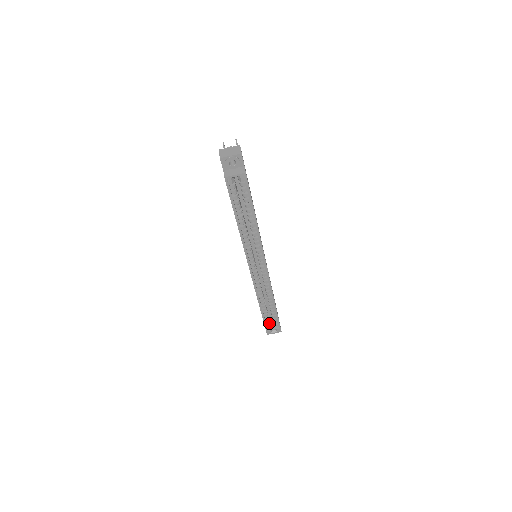
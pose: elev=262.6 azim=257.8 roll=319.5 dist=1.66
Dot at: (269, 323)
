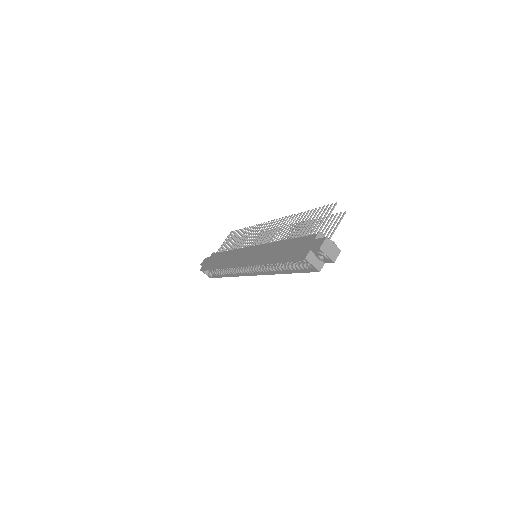
Dot at: (210, 270)
